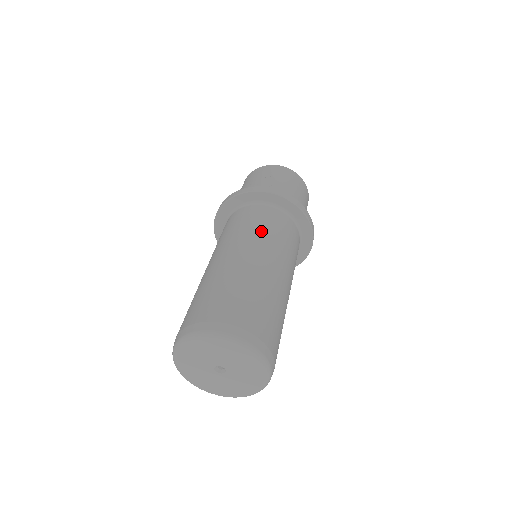
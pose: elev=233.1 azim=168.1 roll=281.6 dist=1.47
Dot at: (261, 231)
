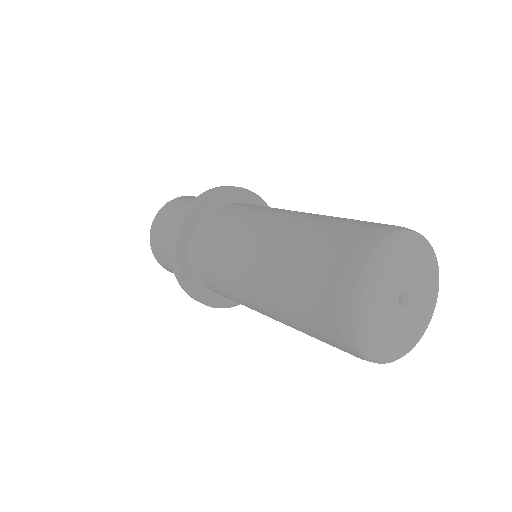
Dot at: occluded
